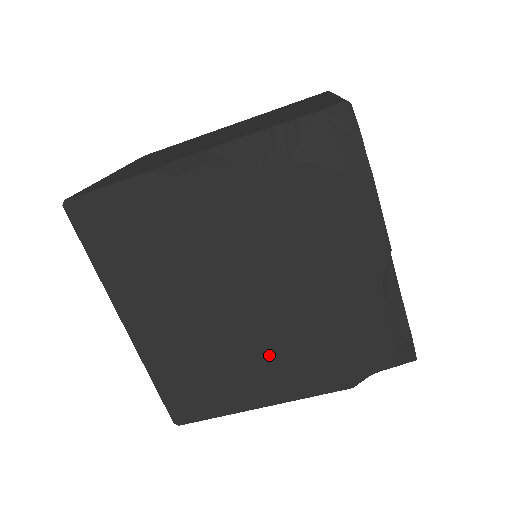
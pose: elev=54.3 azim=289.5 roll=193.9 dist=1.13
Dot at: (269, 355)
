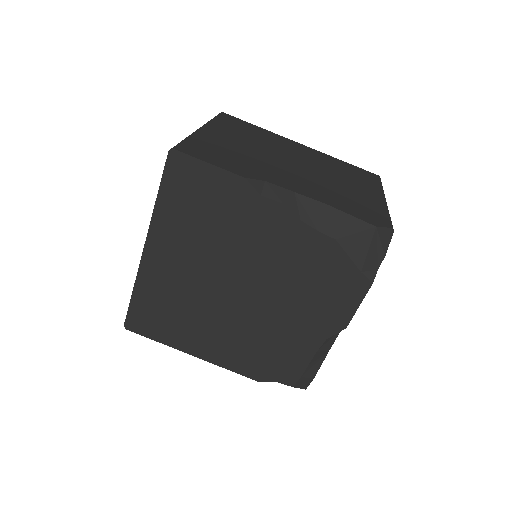
Dot at: (224, 331)
